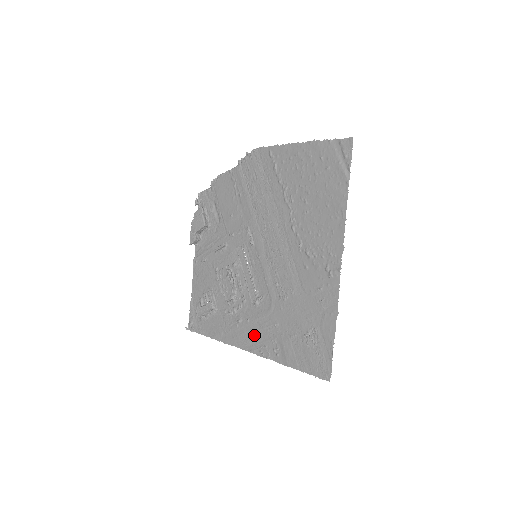
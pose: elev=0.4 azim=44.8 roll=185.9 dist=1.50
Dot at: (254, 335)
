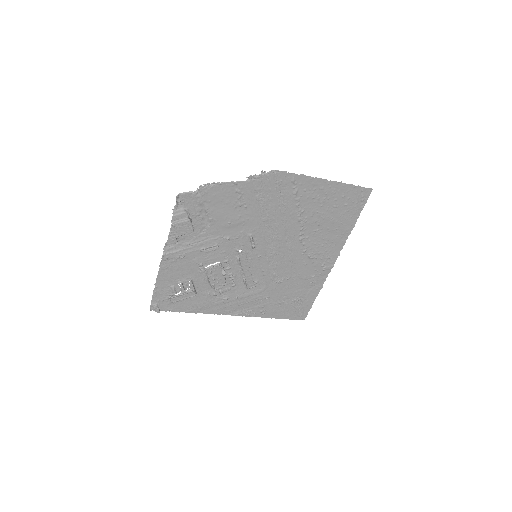
Dot at: (242, 306)
